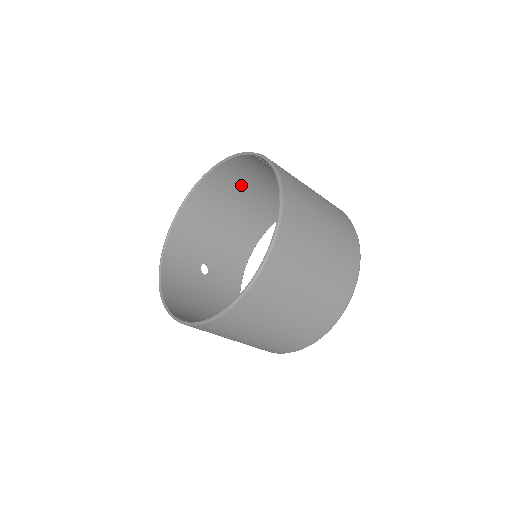
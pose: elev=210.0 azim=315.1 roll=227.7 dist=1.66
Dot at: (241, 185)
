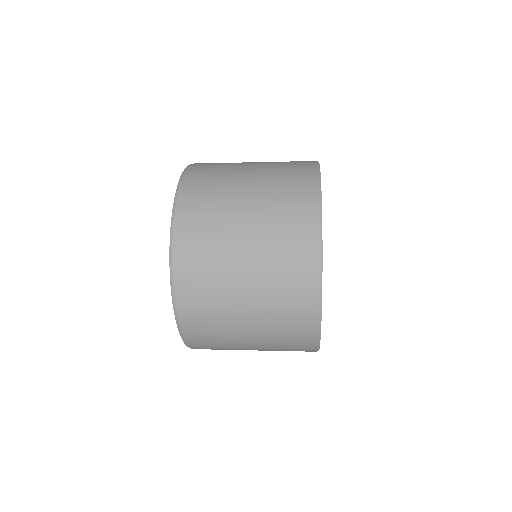
Dot at: occluded
